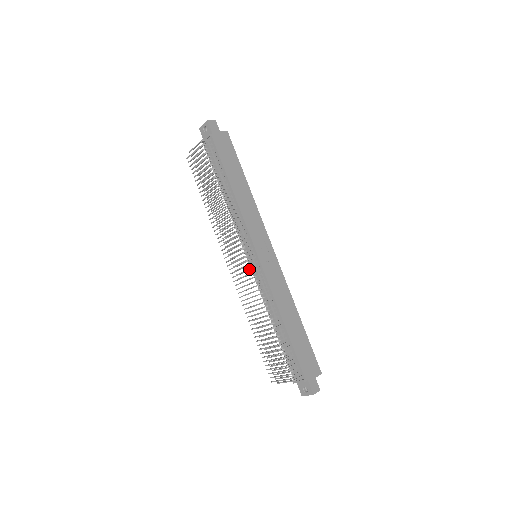
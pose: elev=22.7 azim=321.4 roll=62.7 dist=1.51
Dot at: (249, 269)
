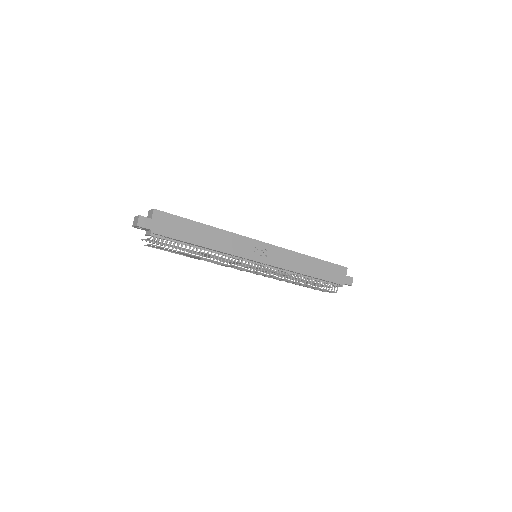
Dot at: occluded
